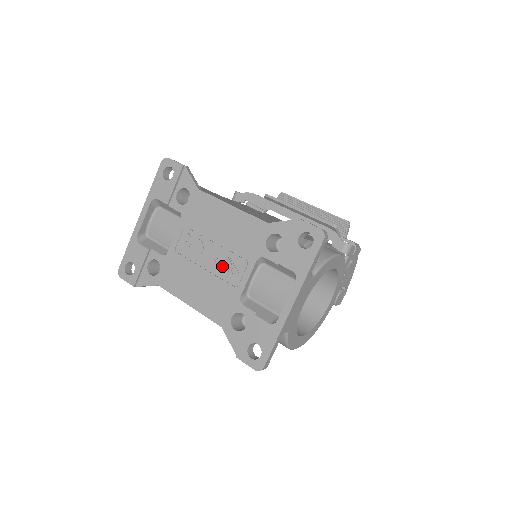
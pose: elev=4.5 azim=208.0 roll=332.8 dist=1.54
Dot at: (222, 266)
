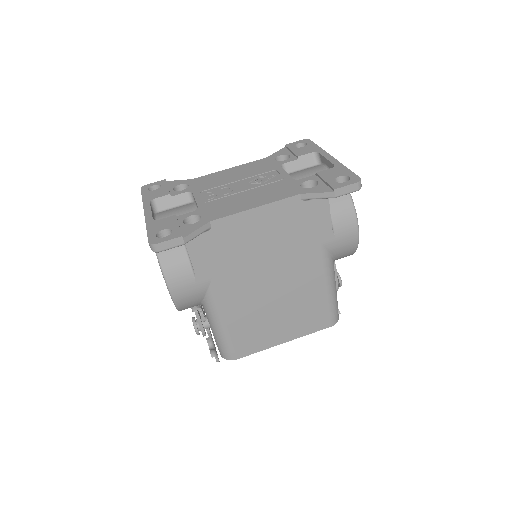
Dot at: (259, 181)
